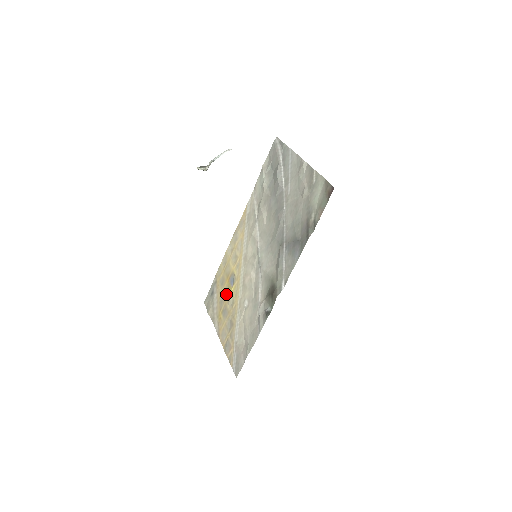
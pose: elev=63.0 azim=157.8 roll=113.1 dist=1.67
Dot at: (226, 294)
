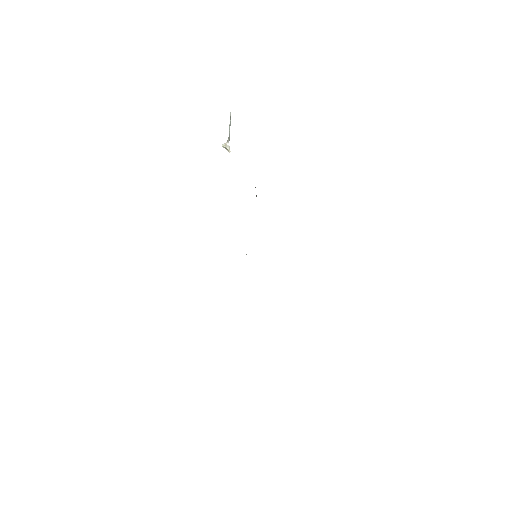
Dot at: occluded
